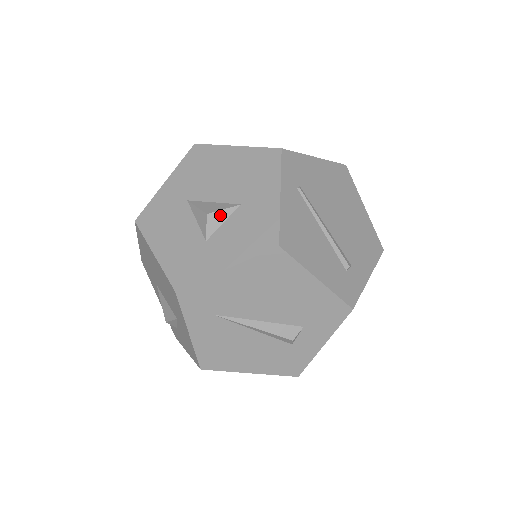
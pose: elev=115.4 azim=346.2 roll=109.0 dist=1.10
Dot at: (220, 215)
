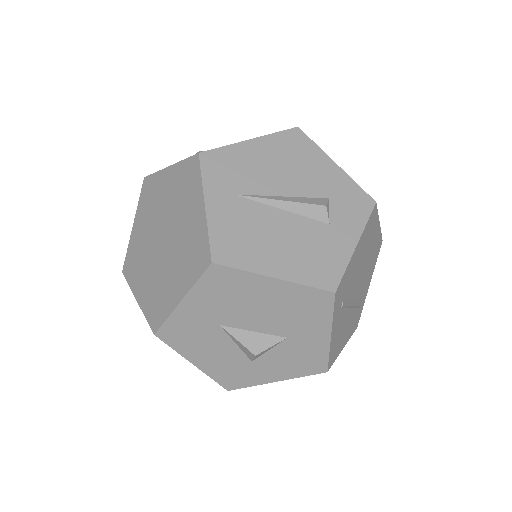
Dot at: (267, 350)
